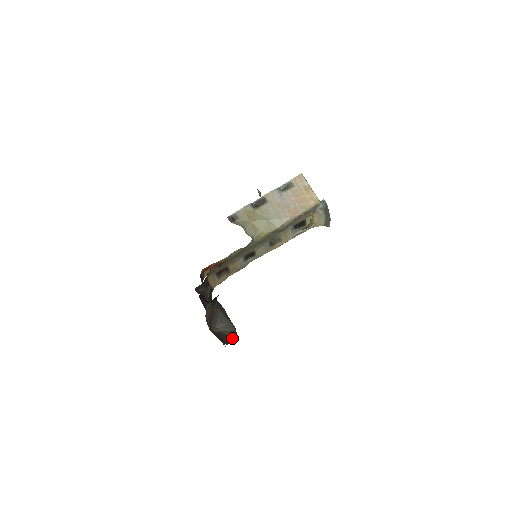
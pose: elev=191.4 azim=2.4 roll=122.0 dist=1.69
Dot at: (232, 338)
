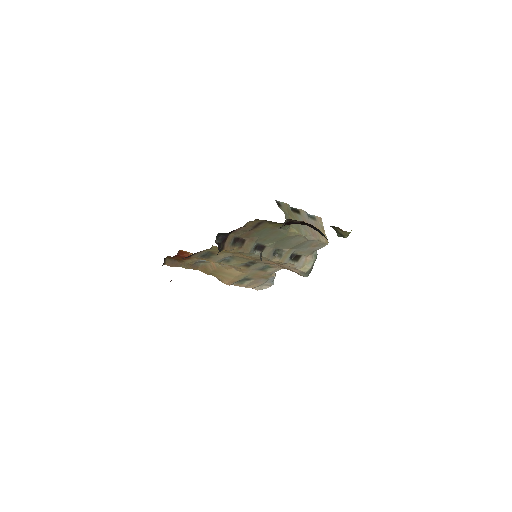
Dot at: occluded
